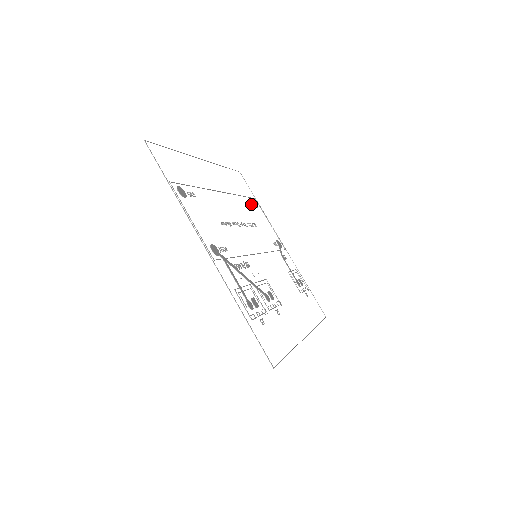
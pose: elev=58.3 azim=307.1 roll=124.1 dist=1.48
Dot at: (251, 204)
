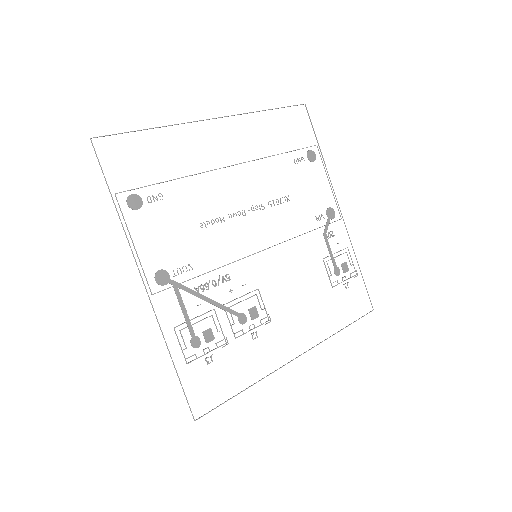
Dot at: (299, 160)
